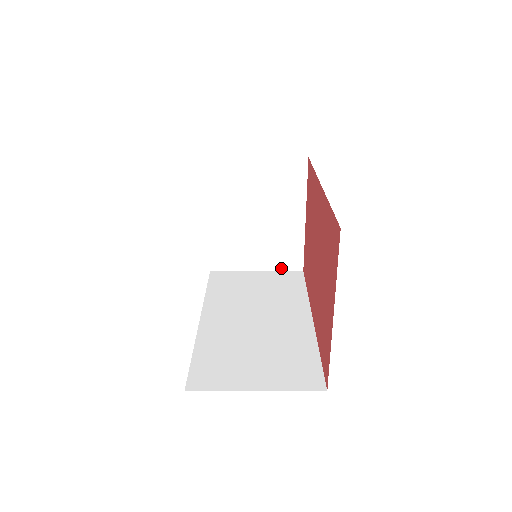
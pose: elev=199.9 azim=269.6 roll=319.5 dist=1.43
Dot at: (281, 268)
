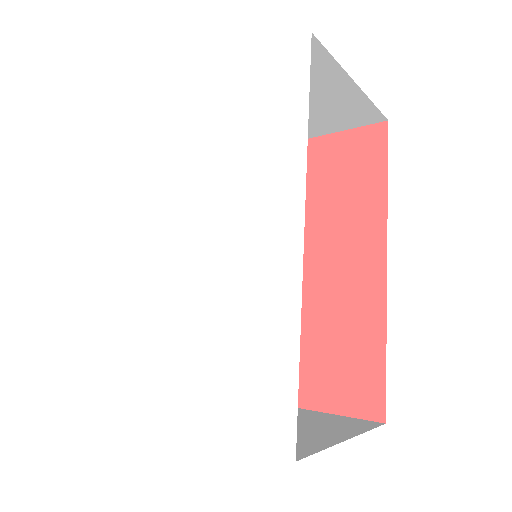
Dot at: occluded
